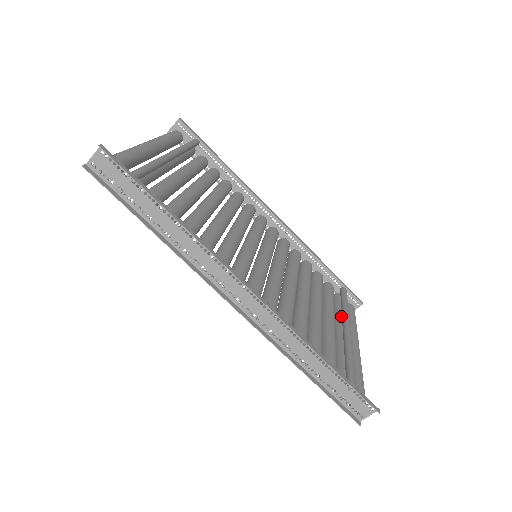
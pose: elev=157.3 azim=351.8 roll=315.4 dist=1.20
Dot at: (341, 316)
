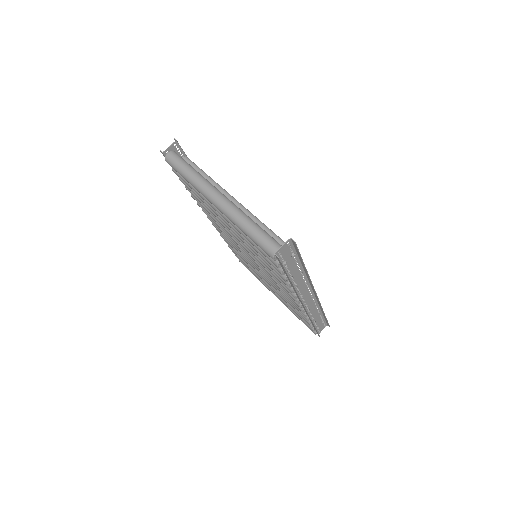
Dot at: occluded
